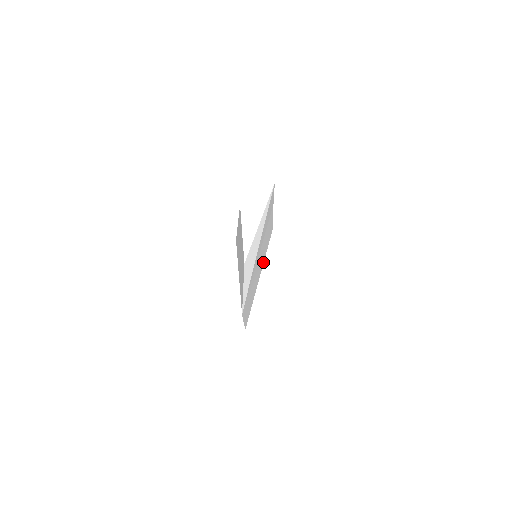
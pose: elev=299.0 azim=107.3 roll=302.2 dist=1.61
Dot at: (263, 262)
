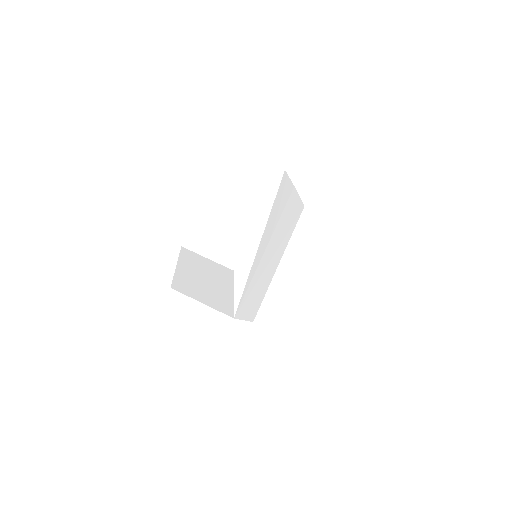
Dot at: (285, 246)
